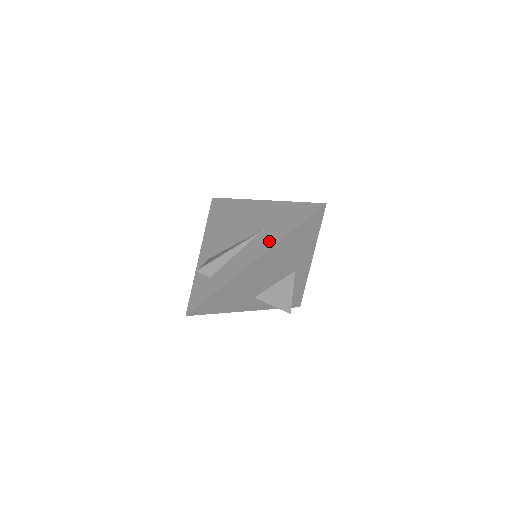
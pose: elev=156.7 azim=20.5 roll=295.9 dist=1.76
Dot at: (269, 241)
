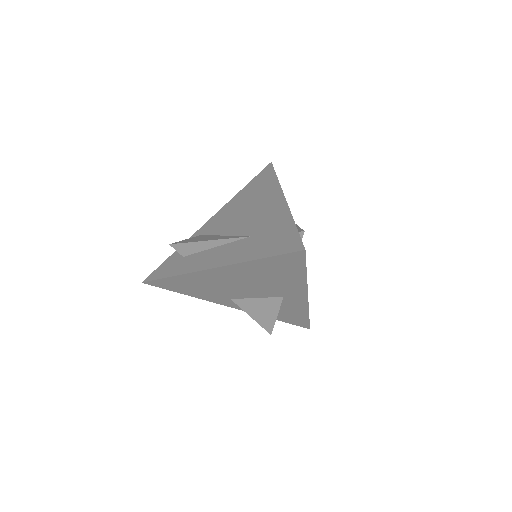
Dot at: (236, 255)
